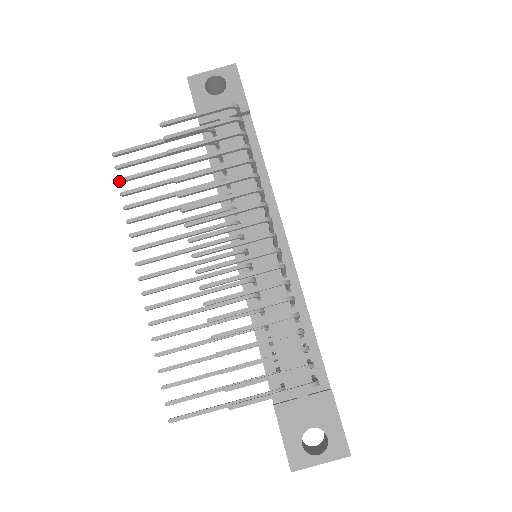
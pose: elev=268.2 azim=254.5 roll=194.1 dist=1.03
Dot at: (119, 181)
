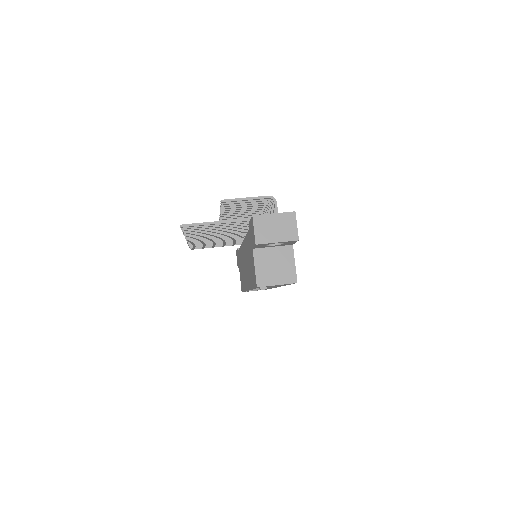
Dot at: occluded
